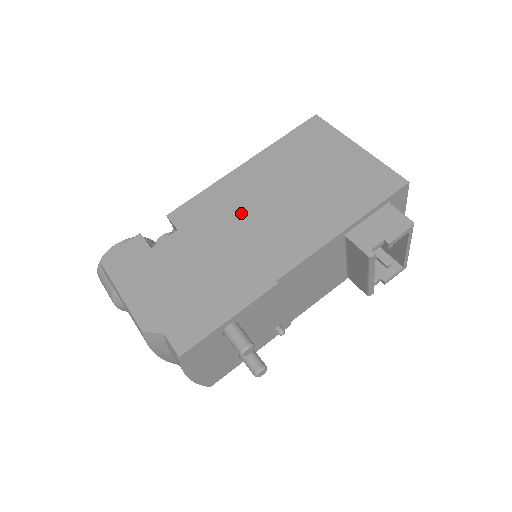
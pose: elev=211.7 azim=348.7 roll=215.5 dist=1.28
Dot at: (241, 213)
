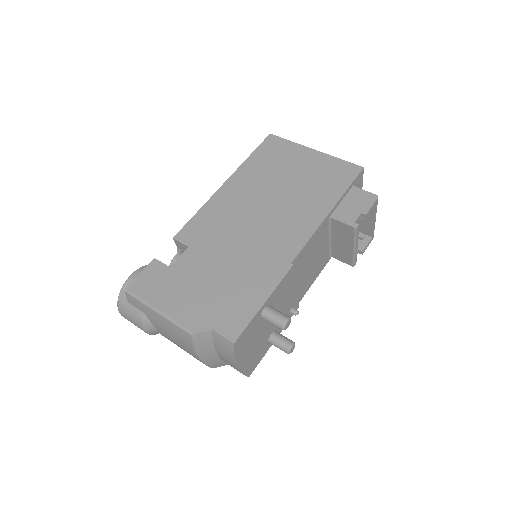
Dot at: (239, 220)
